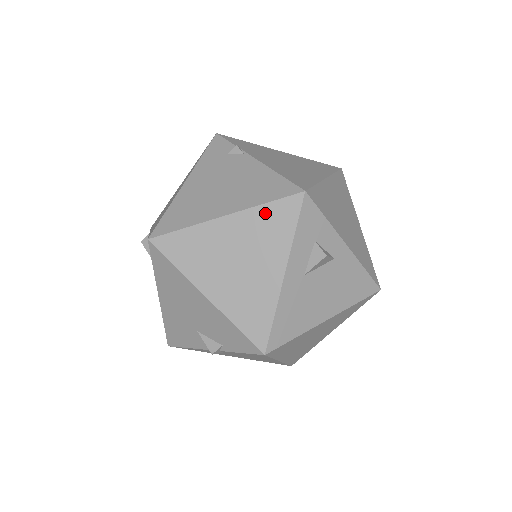
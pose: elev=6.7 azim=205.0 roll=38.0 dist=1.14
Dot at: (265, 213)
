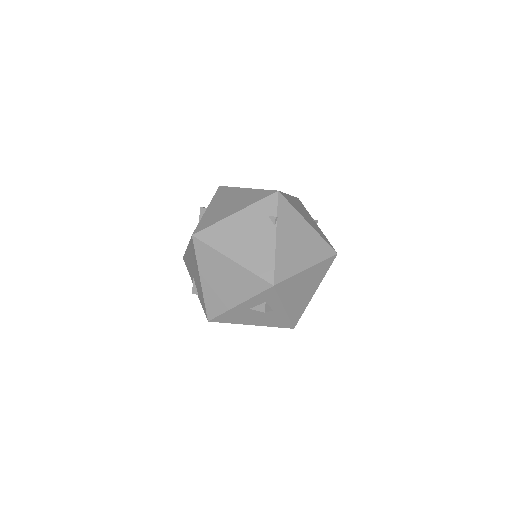
Dot at: (250, 276)
